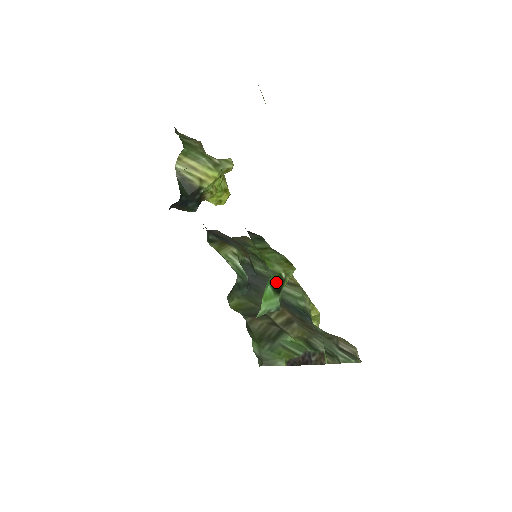
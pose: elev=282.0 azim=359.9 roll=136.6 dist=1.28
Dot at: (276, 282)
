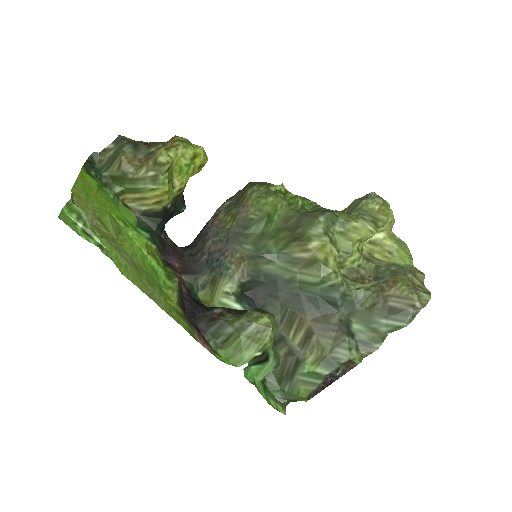
Dot at: (255, 362)
